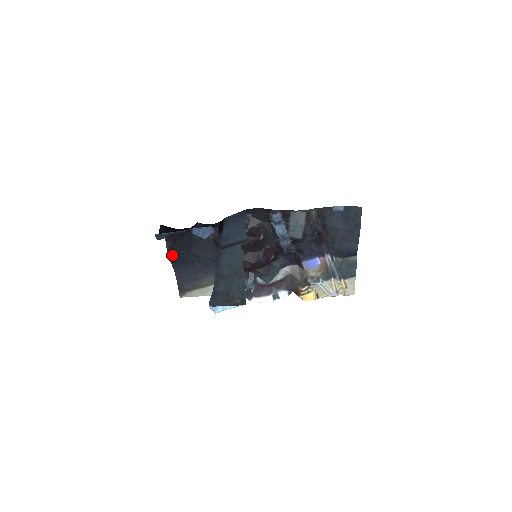
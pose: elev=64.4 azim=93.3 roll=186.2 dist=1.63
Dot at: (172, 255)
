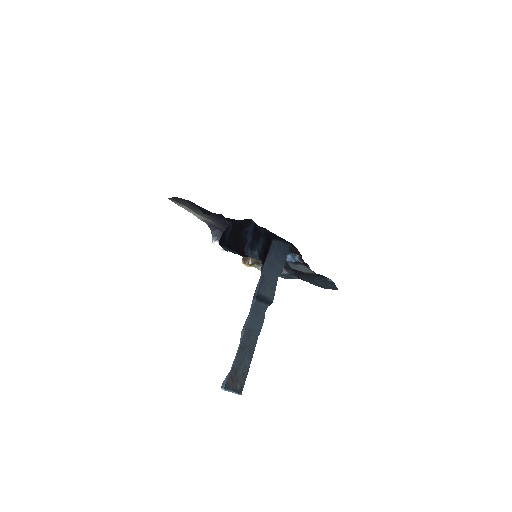
Dot at: (206, 213)
